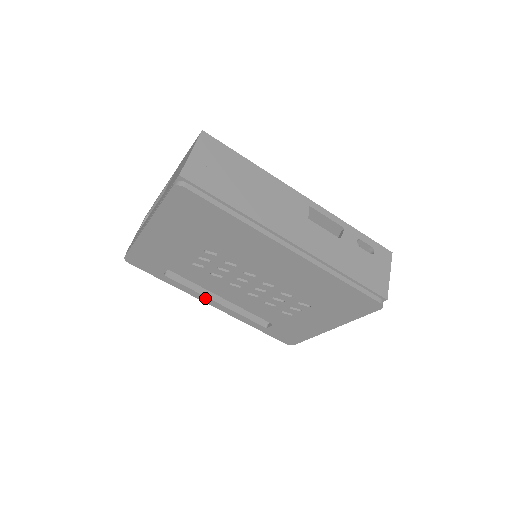
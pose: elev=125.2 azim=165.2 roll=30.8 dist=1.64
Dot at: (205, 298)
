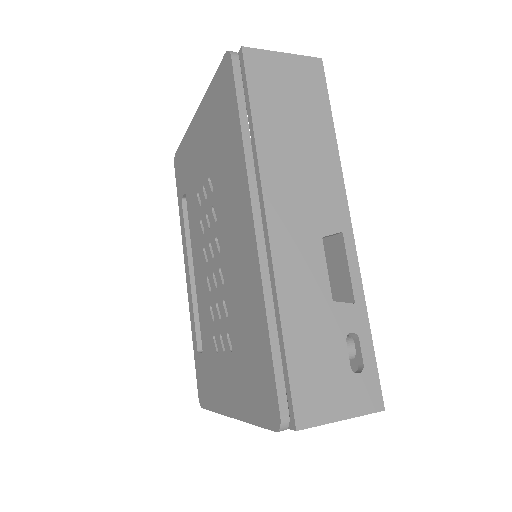
Dot at: (187, 259)
